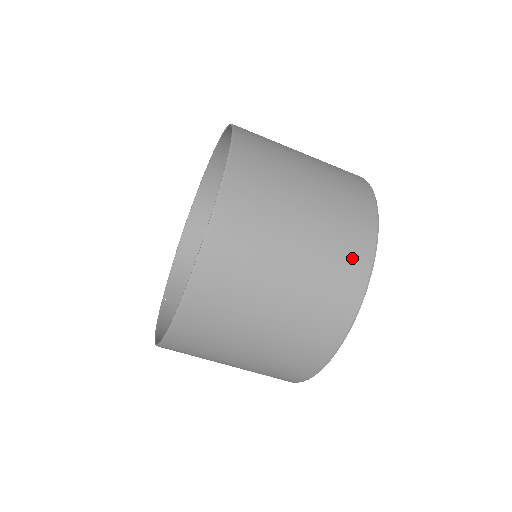
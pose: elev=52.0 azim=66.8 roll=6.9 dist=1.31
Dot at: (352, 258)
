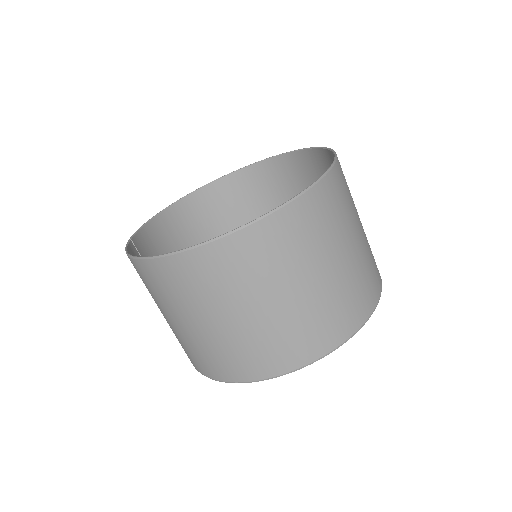
Dot at: (370, 290)
